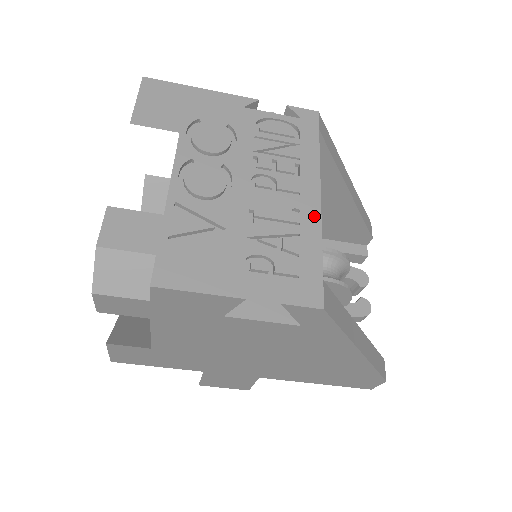
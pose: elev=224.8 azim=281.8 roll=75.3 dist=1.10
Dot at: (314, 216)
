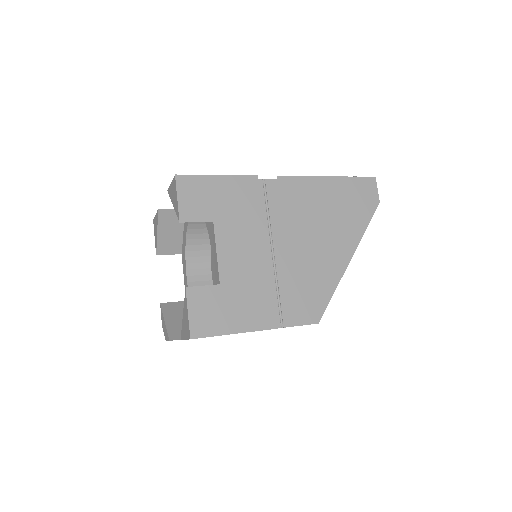
Dot at: occluded
